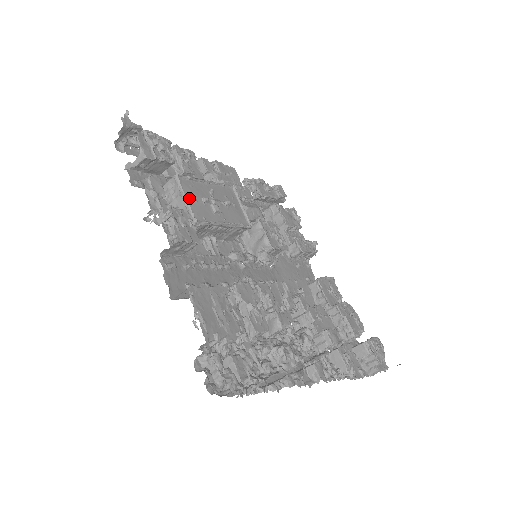
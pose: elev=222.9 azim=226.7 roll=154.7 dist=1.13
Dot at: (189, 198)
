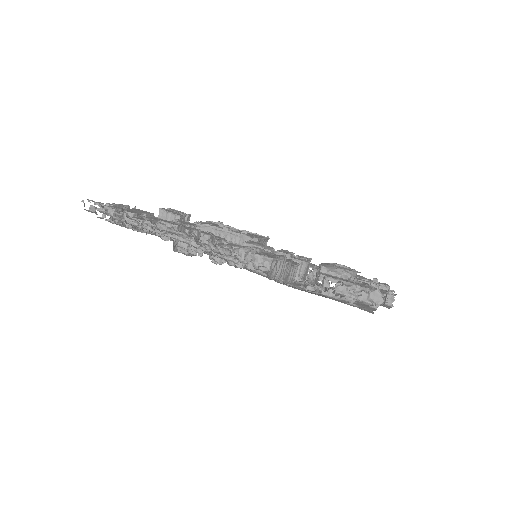
Dot at: occluded
